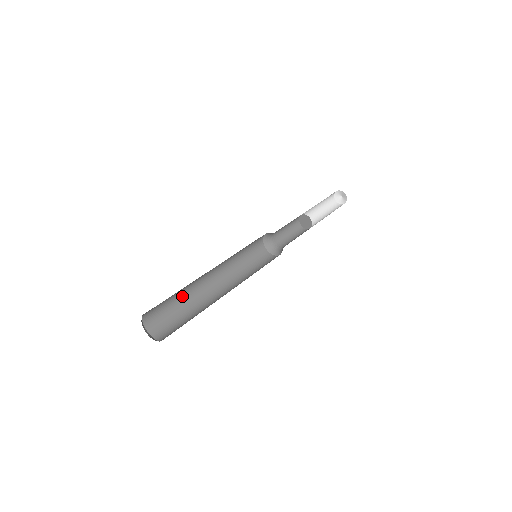
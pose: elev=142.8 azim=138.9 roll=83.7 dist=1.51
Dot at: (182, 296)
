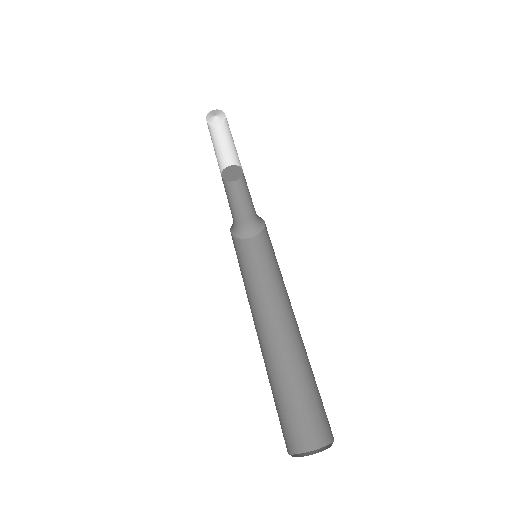
Dot at: occluded
